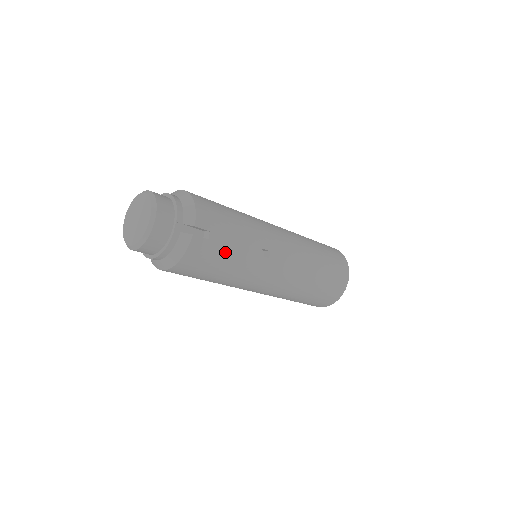
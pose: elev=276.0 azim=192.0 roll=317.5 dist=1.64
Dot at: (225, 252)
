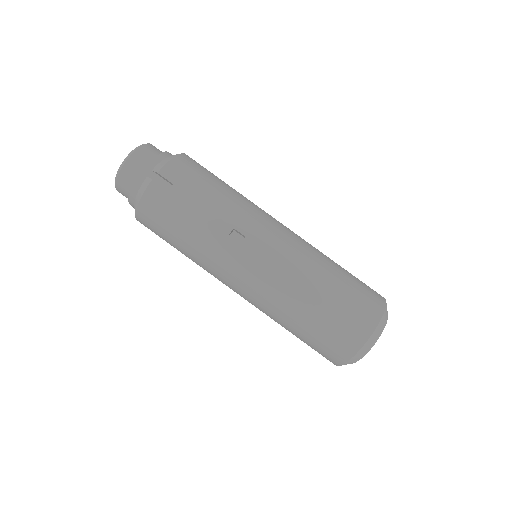
Dot at: (185, 212)
